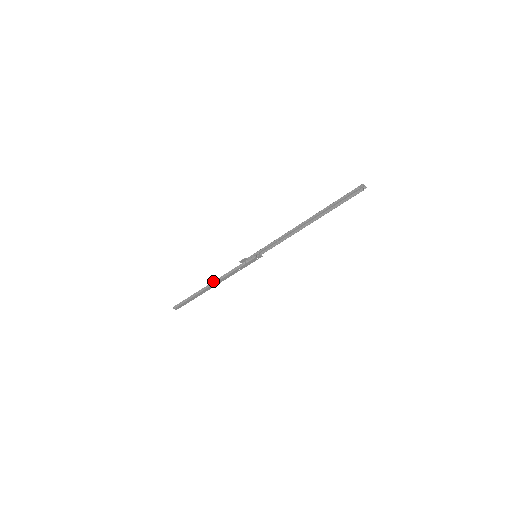
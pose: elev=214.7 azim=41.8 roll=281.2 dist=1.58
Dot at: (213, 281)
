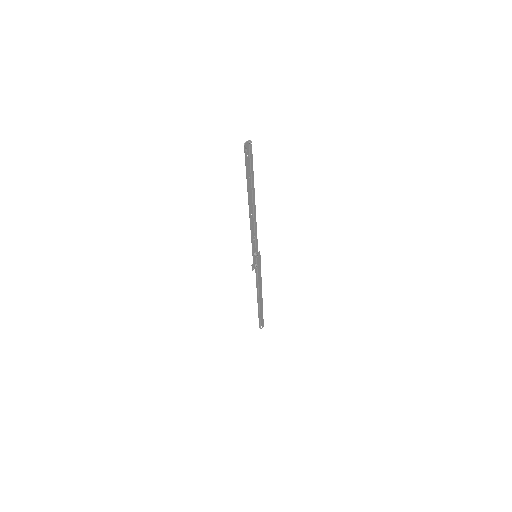
Dot at: occluded
